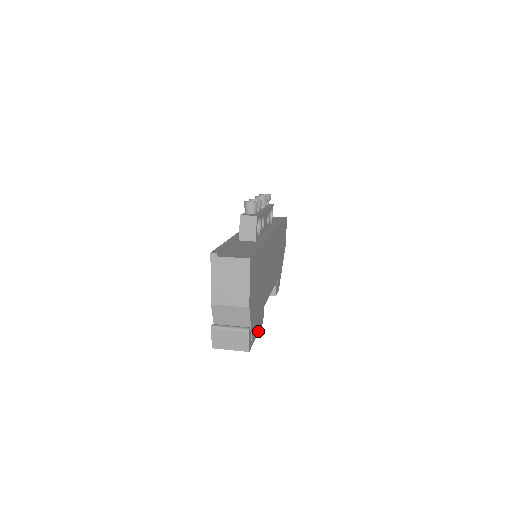
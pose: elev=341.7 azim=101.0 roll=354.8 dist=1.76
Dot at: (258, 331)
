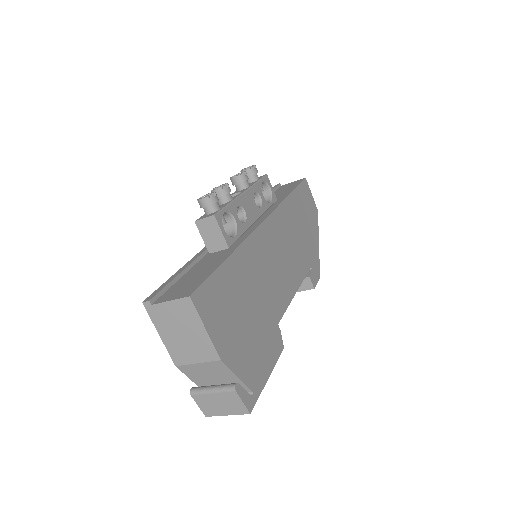
Dot at: (272, 367)
